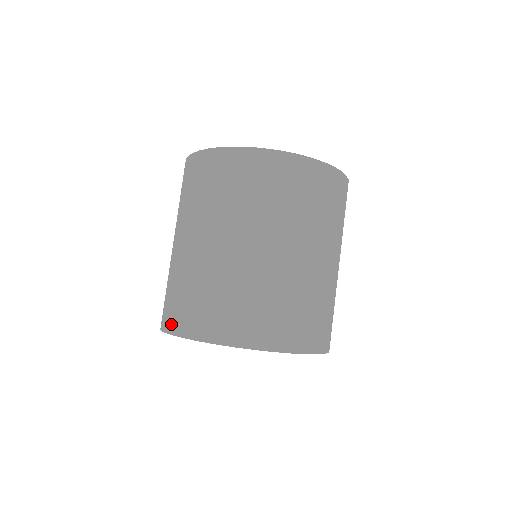
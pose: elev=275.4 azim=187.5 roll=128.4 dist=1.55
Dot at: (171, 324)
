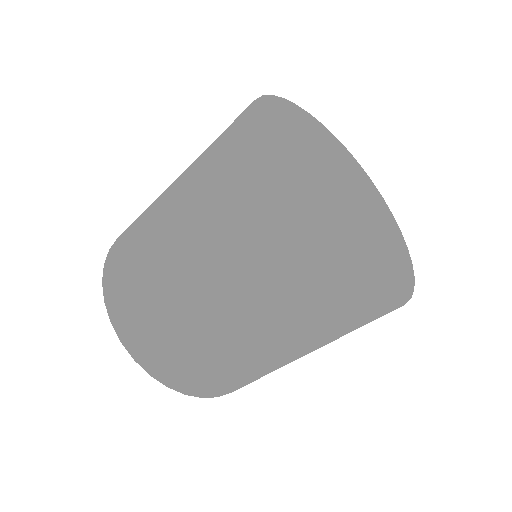
Dot at: (108, 273)
